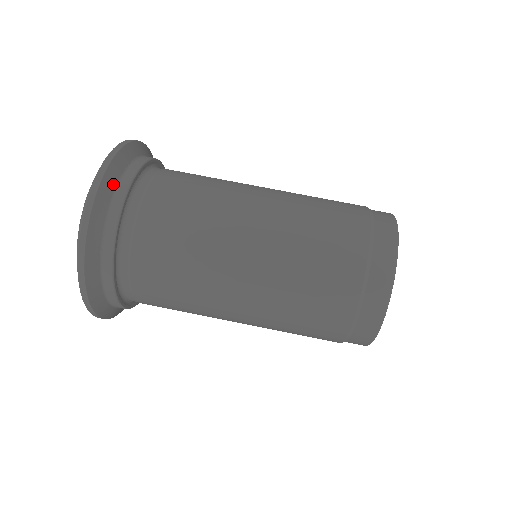
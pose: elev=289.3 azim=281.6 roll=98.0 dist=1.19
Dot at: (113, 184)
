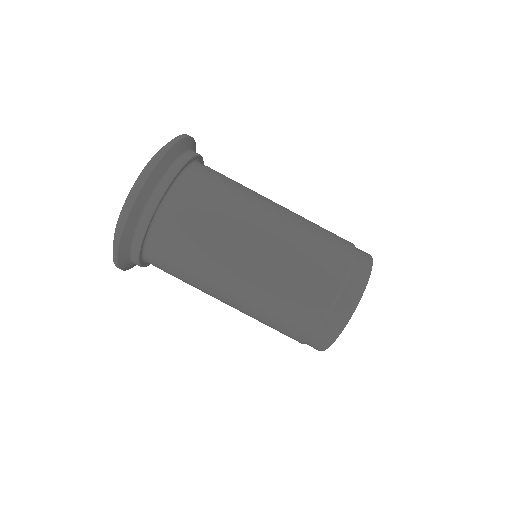
Dot at: (168, 164)
